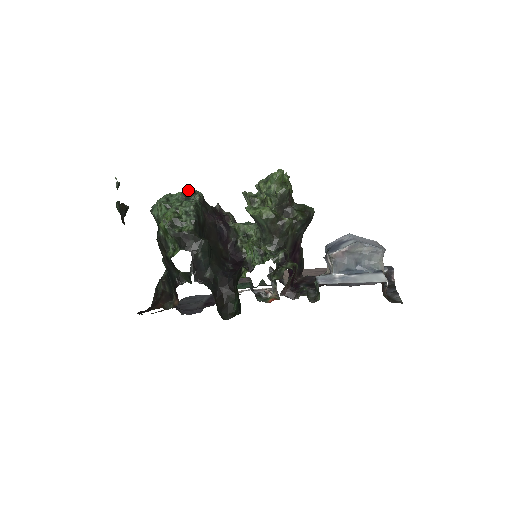
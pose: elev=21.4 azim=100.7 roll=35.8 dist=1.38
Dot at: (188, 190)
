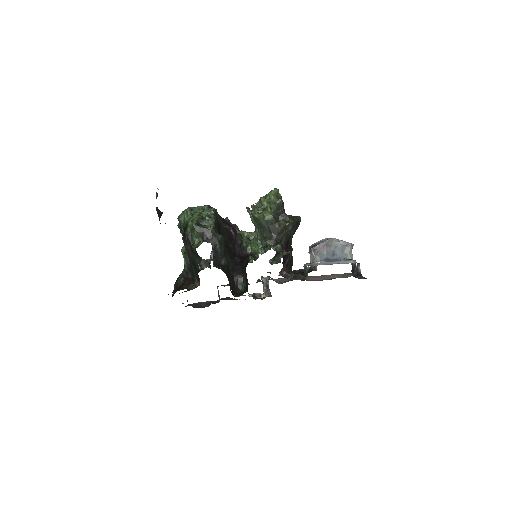
Dot at: (206, 205)
